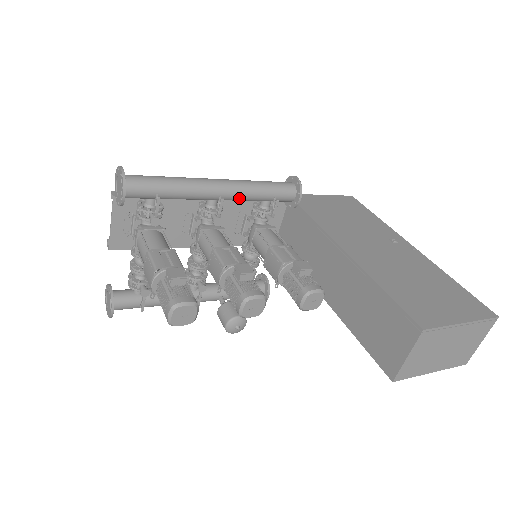
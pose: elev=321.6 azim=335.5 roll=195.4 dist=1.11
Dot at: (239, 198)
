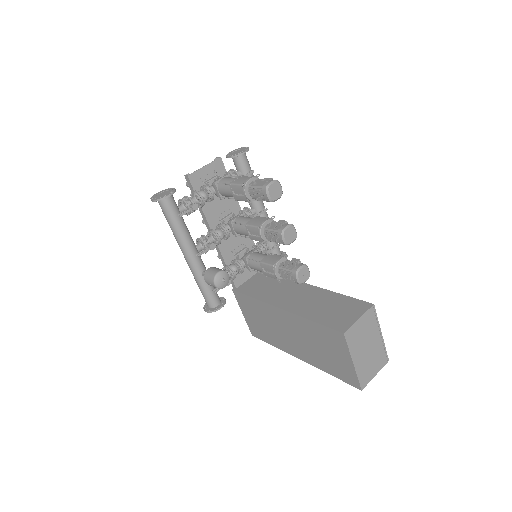
Dot at: occluded
